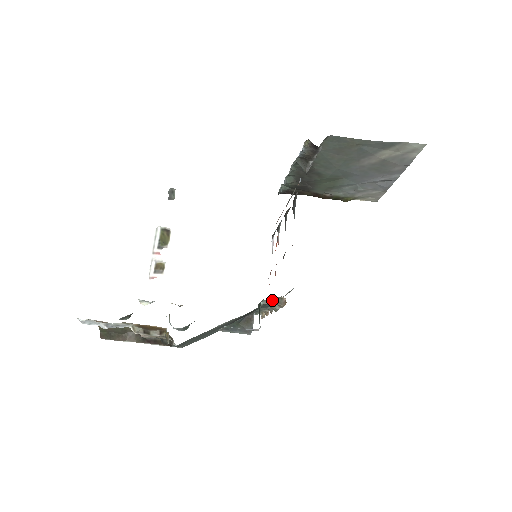
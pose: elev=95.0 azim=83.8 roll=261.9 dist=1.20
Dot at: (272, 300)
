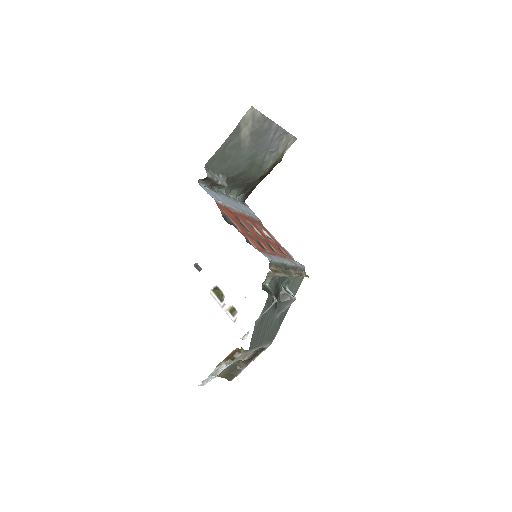
Dot at: (268, 279)
